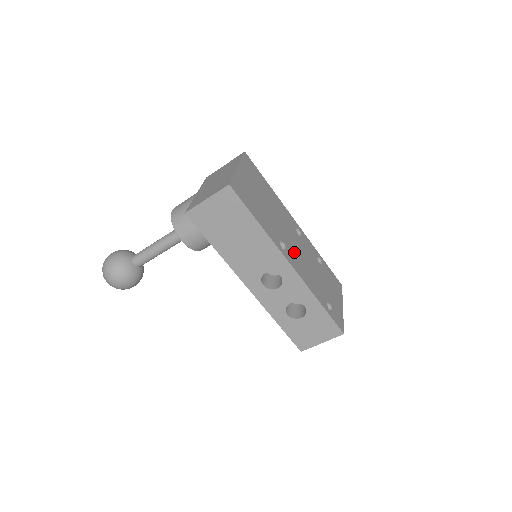
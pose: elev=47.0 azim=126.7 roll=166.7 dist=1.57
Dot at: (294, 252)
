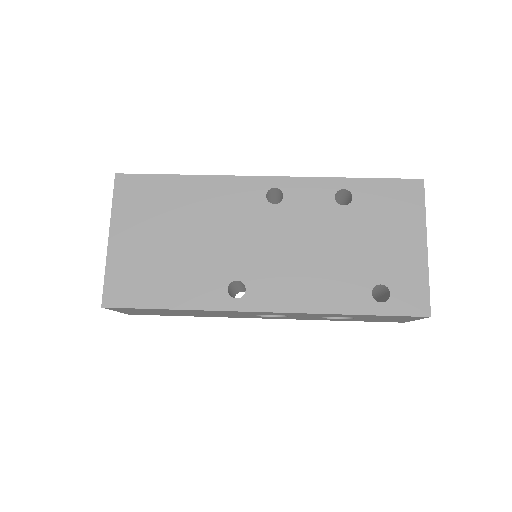
Dot at: (267, 268)
